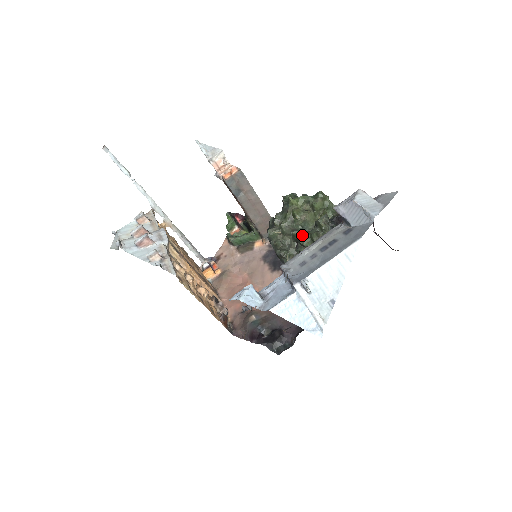
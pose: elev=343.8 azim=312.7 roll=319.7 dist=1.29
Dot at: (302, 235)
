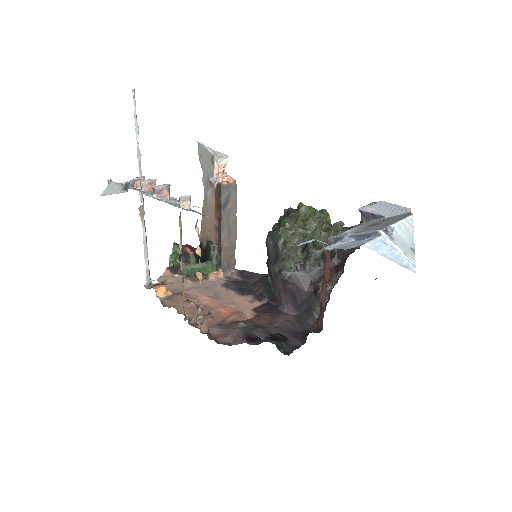
Dot at: (318, 234)
